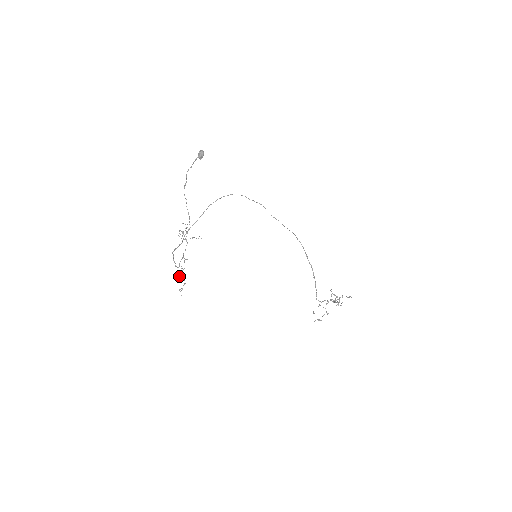
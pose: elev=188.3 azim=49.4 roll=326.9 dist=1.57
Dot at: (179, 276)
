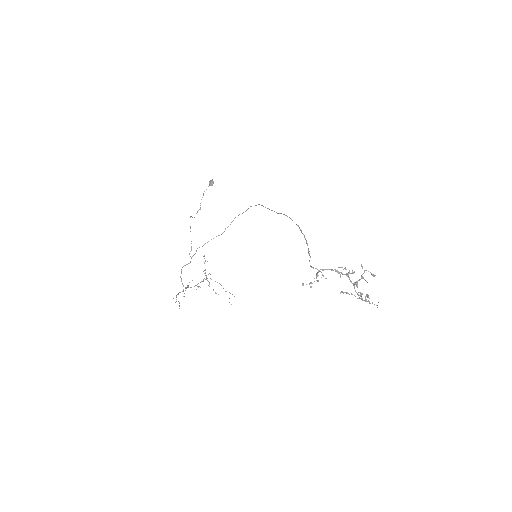
Dot at: occluded
